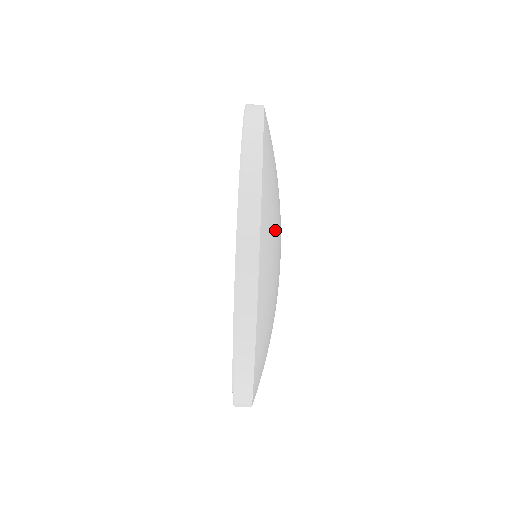
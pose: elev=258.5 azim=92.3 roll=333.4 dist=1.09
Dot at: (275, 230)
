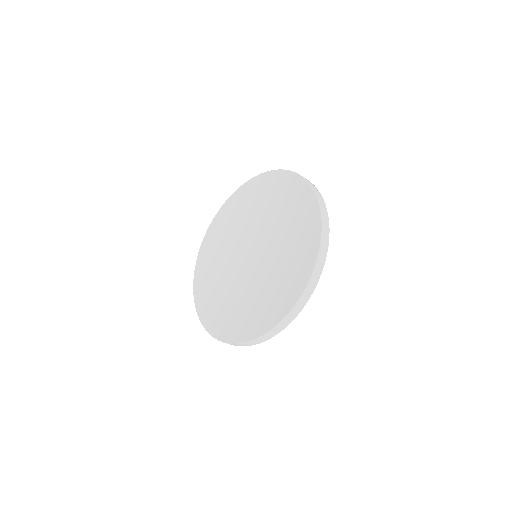
Dot at: occluded
